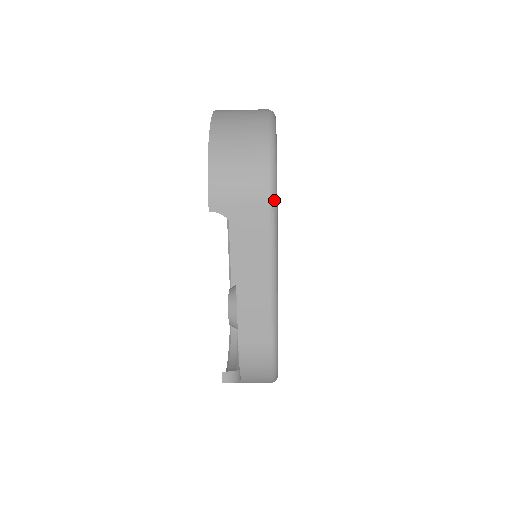
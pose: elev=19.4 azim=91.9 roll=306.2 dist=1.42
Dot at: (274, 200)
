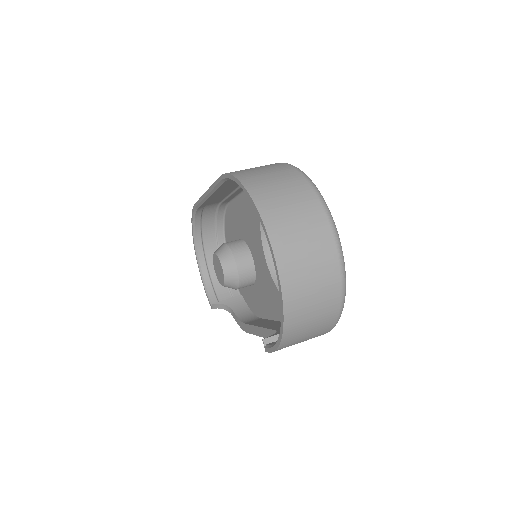
Dot at: occluded
